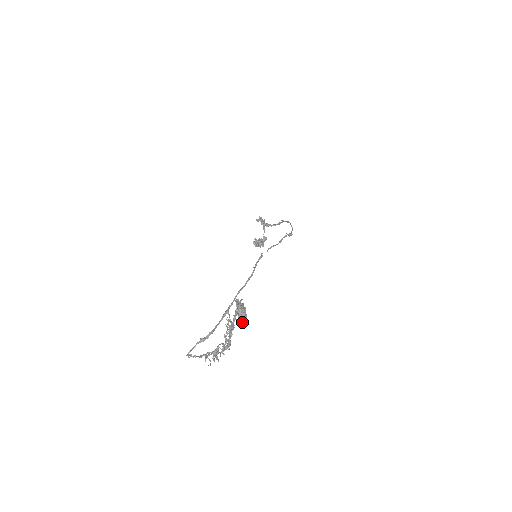
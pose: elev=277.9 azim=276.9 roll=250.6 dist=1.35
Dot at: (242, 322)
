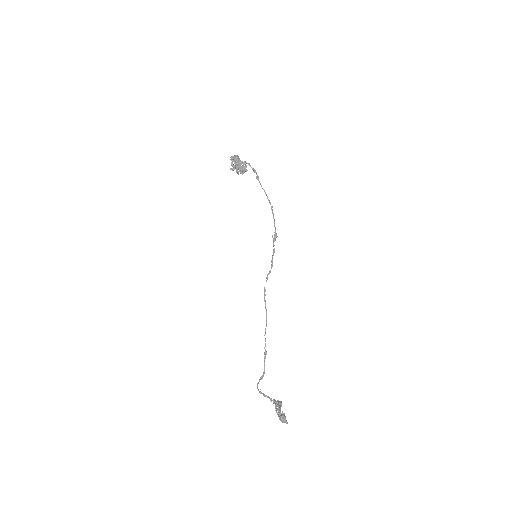
Dot at: (286, 423)
